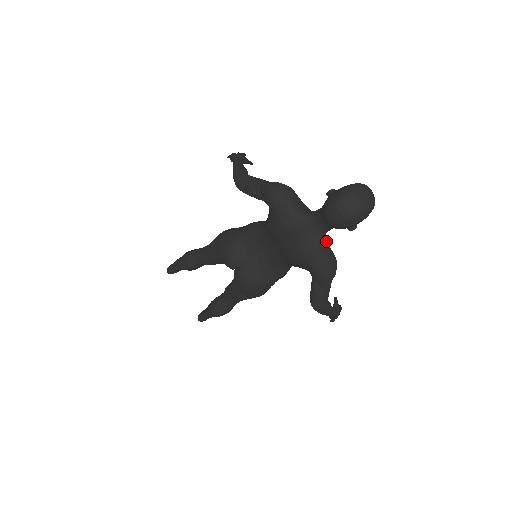
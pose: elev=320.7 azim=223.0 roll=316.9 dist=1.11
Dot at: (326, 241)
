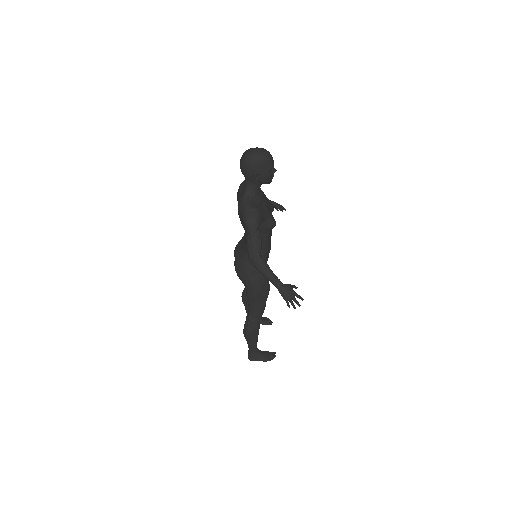
Dot at: (257, 202)
